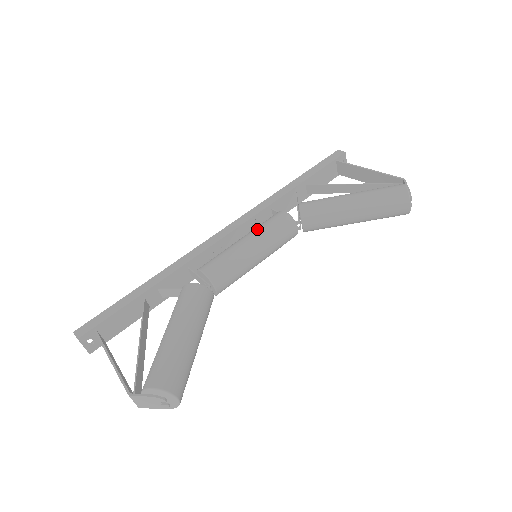
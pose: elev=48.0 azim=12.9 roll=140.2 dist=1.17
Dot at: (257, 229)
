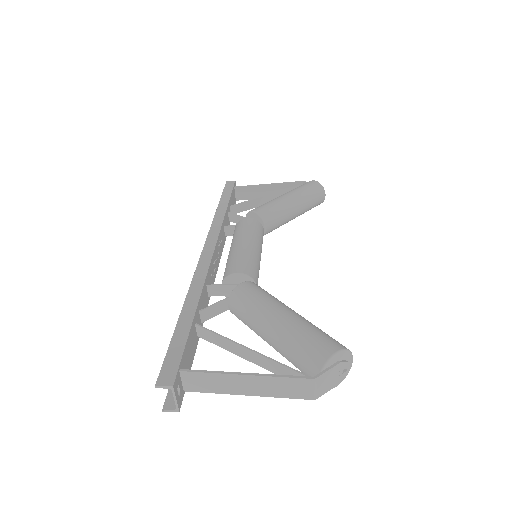
Dot at: (242, 233)
